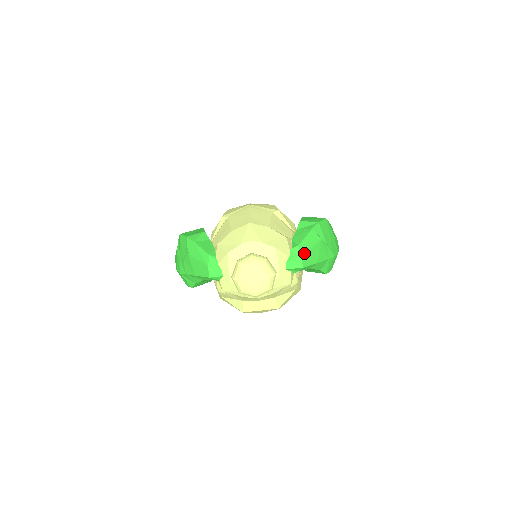
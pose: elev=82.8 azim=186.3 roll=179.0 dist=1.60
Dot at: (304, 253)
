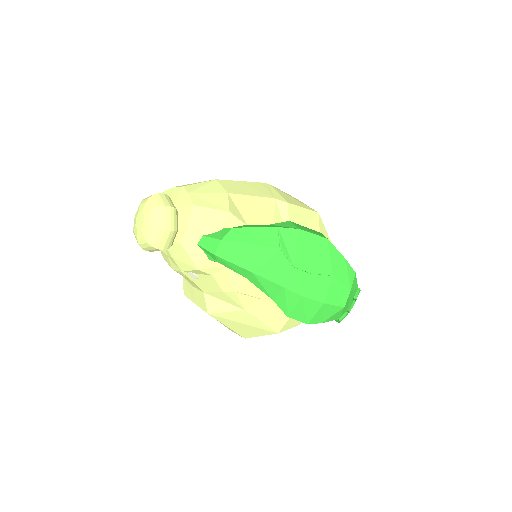
Dot at: (230, 240)
